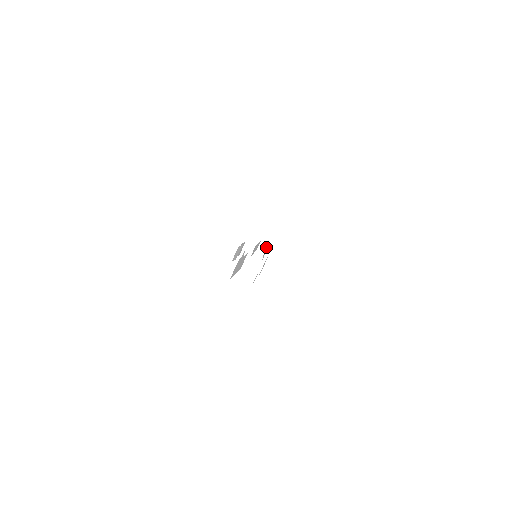
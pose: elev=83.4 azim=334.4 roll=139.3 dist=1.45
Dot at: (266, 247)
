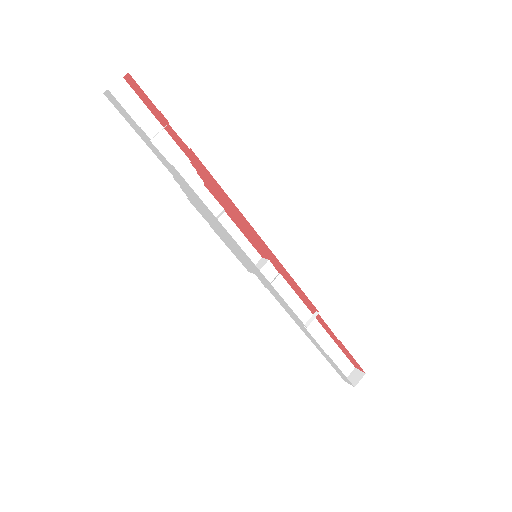
Dot at: (358, 378)
